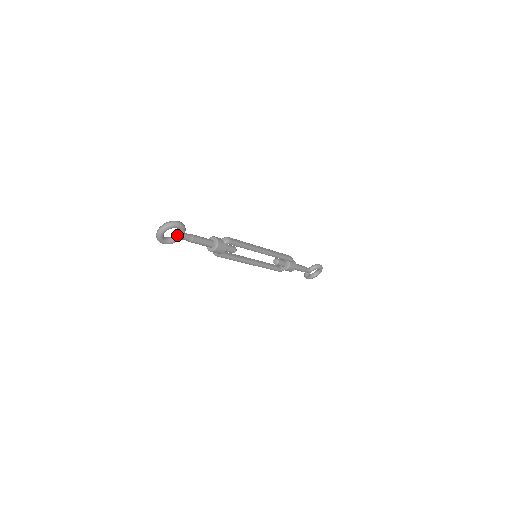
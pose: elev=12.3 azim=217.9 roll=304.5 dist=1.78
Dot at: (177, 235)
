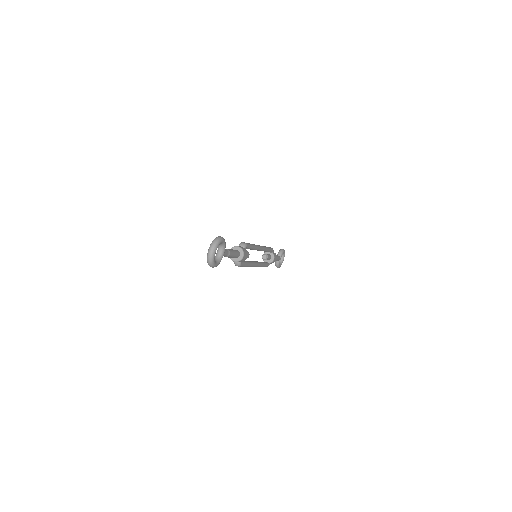
Dot at: (220, 253)
